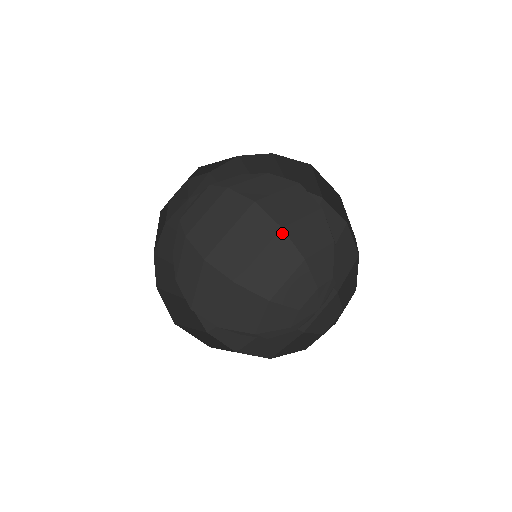
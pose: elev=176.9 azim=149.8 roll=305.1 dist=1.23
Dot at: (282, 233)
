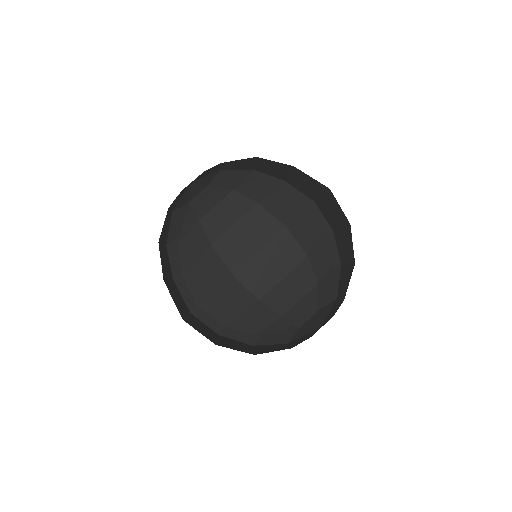
Dot at: (306, 261)
